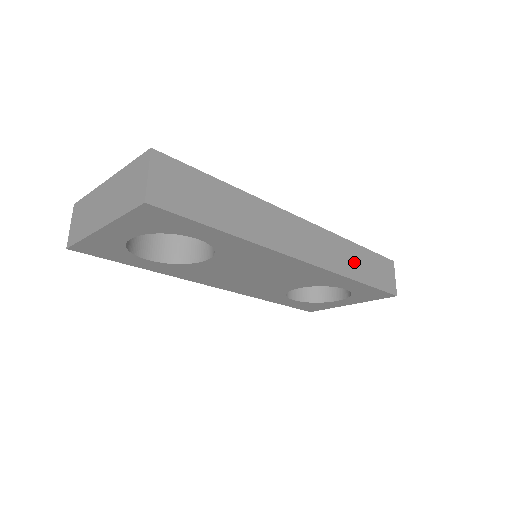
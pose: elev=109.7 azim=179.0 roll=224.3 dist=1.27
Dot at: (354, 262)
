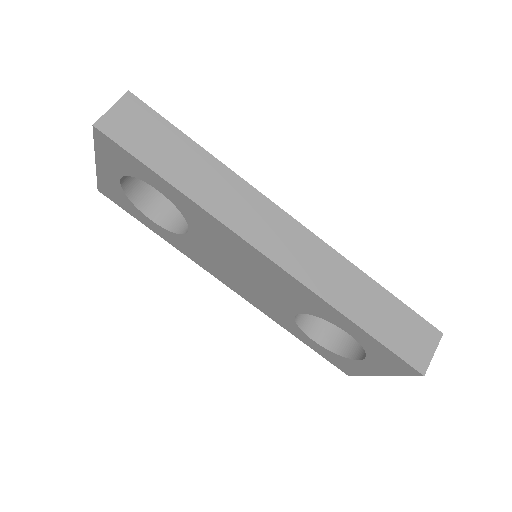
Dot at: (356, 296)
